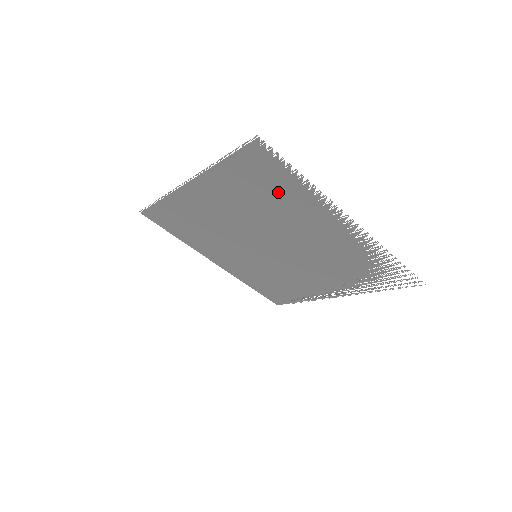
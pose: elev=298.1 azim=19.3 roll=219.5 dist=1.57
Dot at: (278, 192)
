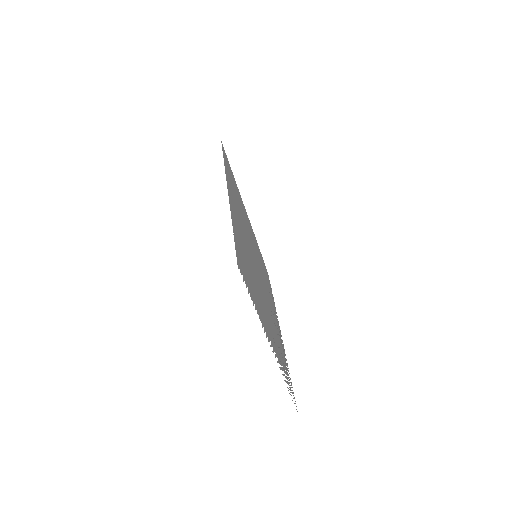
Dot at: (251, 281)
